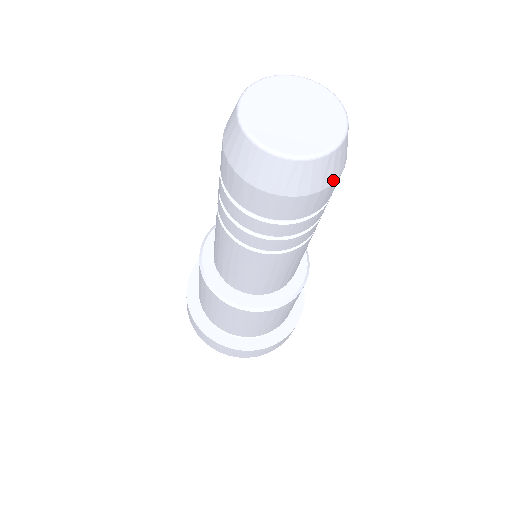
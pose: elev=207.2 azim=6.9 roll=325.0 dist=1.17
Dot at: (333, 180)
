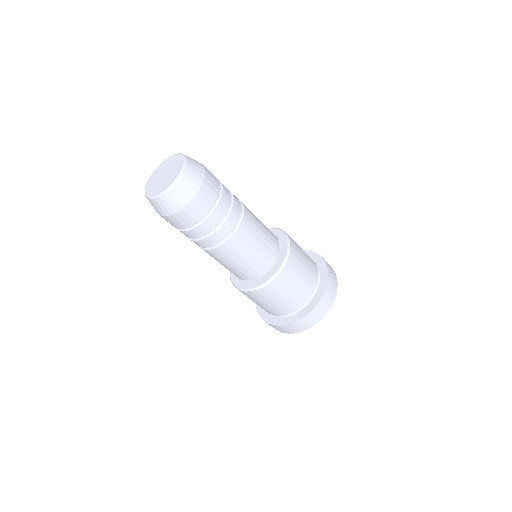
Dot at: (204, 170)
